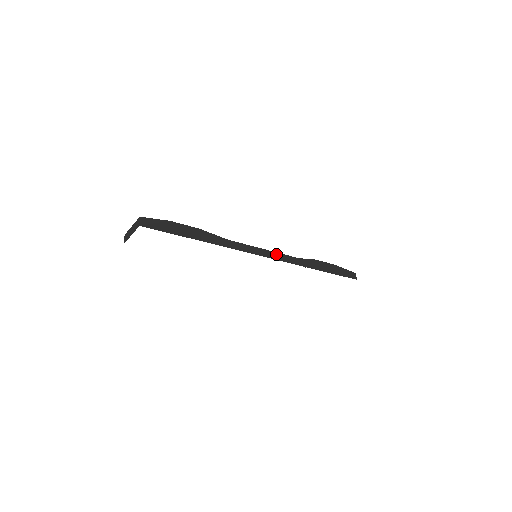
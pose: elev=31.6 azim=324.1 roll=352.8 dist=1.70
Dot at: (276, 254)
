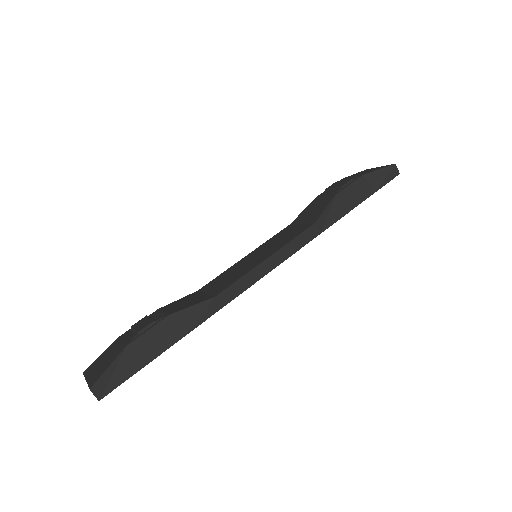
Dot at: (284, 250)
